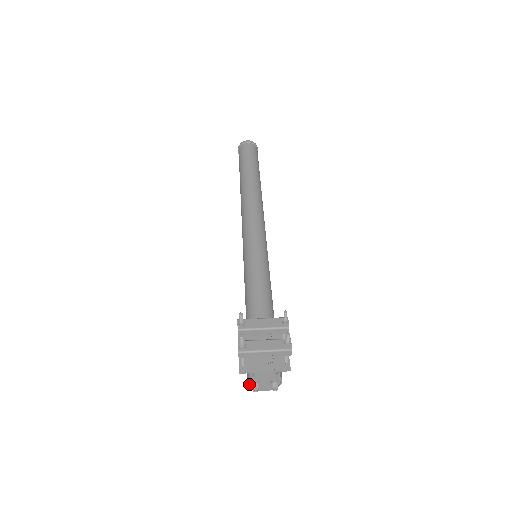
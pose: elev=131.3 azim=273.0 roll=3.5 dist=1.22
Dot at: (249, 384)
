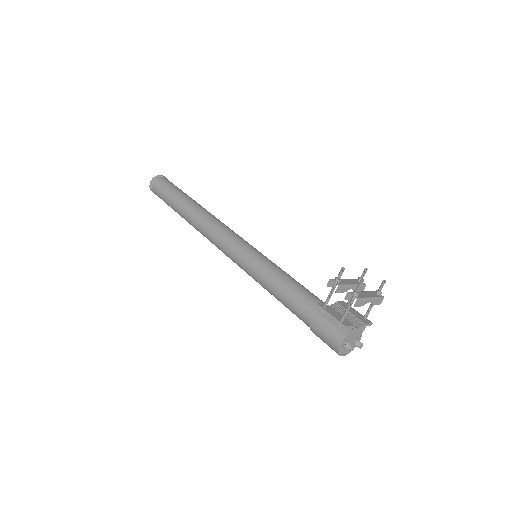
Dot at: (339, 346)
